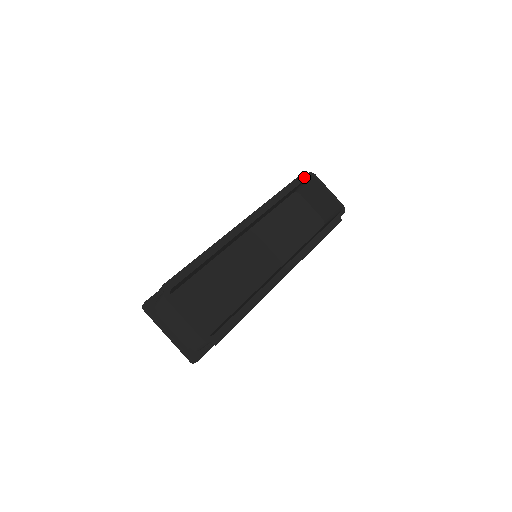
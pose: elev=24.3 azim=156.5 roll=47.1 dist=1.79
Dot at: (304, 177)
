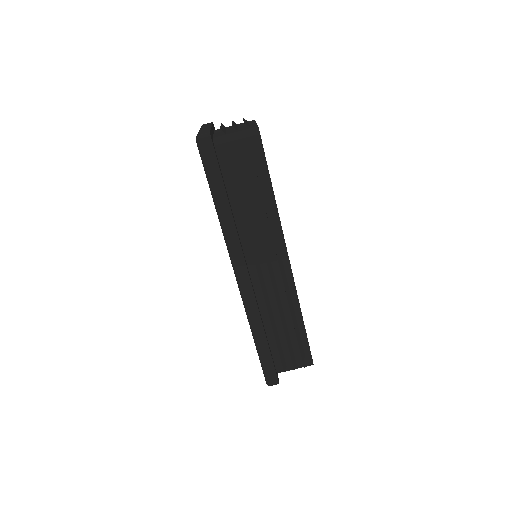
Dot at: occluded
